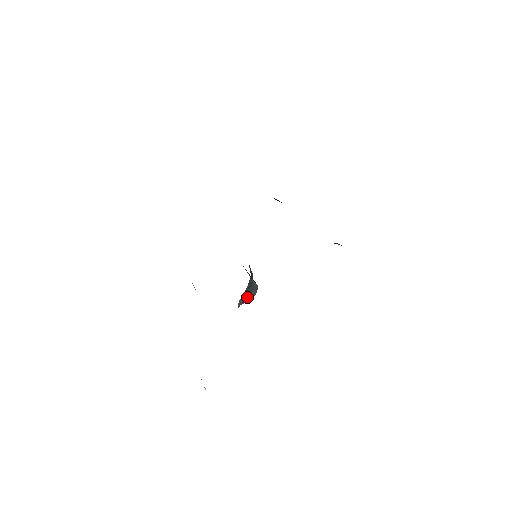
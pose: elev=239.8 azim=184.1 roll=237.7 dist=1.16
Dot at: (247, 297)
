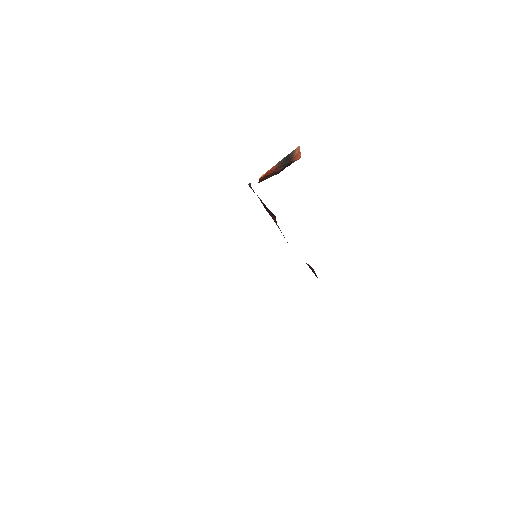
Dot at: occluded
